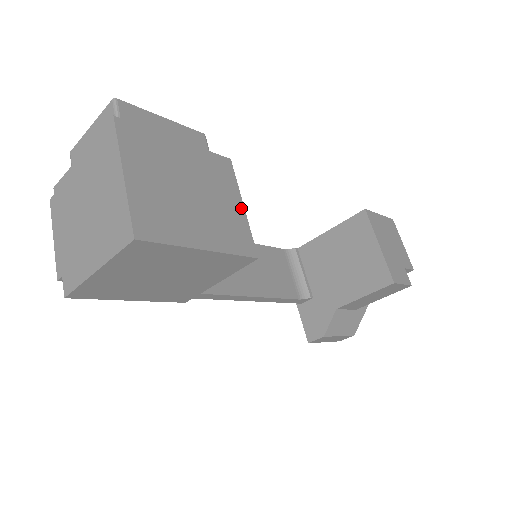
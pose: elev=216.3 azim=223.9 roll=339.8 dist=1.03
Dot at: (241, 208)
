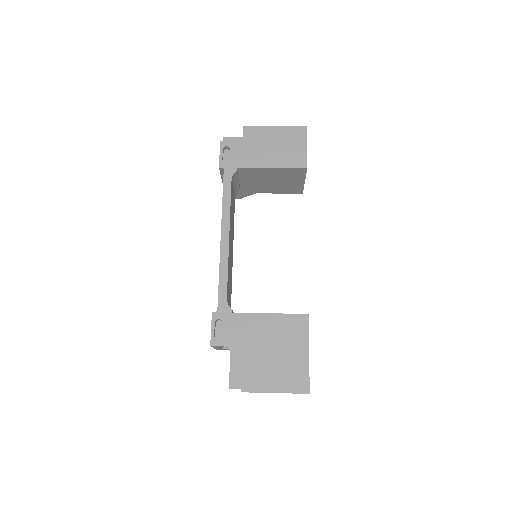
Dot at: occluded
